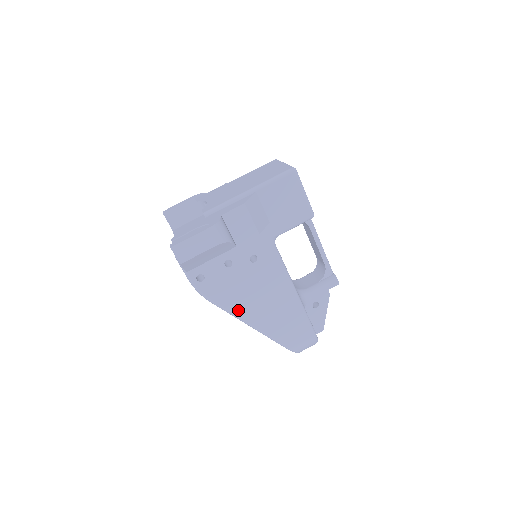
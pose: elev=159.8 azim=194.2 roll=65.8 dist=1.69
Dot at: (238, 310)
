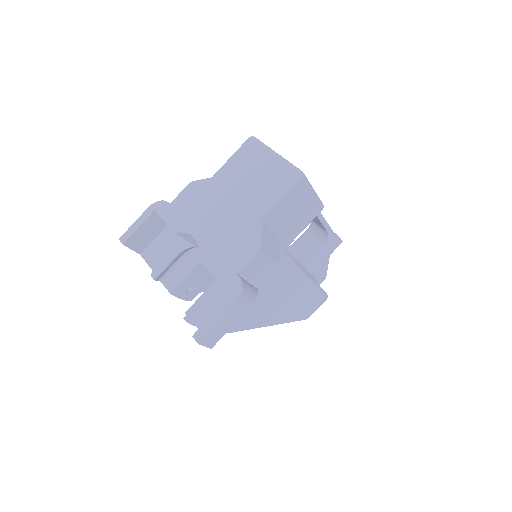
Dot at: (258, 323)
